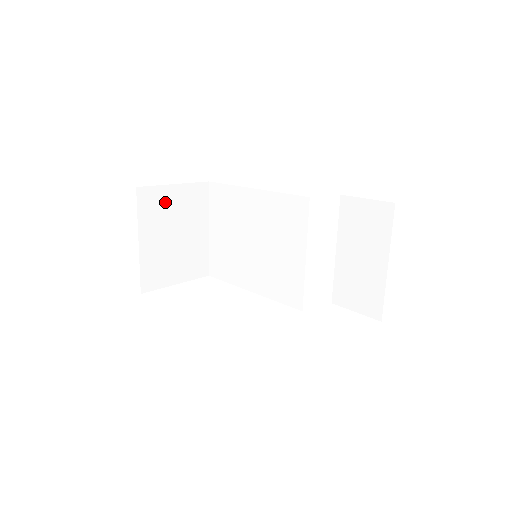
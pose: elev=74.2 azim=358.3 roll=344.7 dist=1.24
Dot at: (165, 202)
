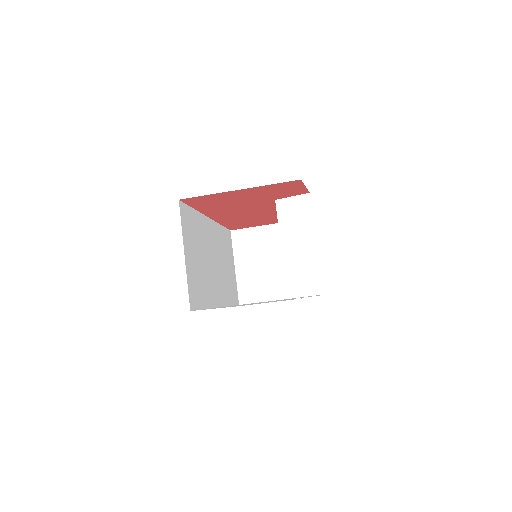
Dot at: (254, 239)
